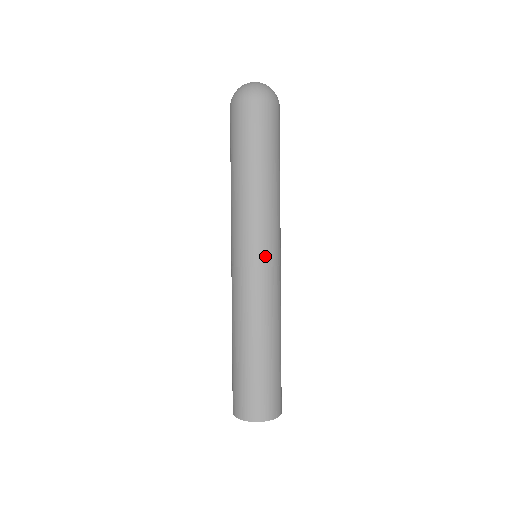
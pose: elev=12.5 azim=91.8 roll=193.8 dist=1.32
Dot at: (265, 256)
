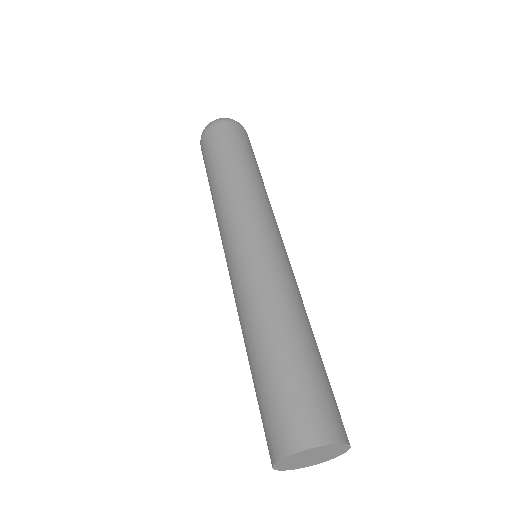
Dot at: (240, 242)
